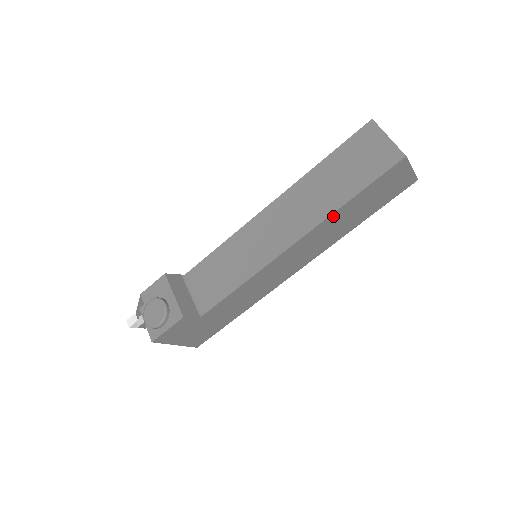
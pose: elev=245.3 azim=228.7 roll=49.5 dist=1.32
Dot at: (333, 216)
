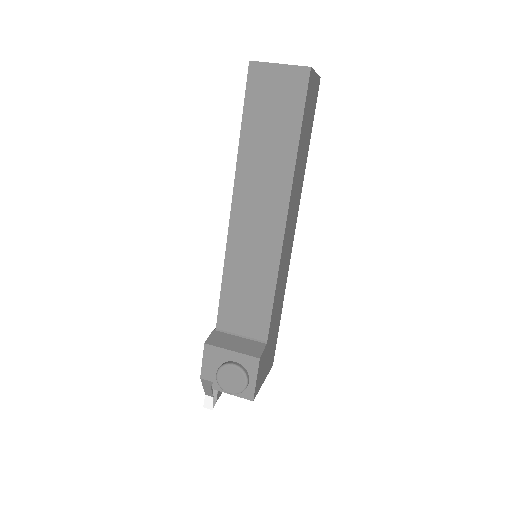
Dot at: (295, 168)
